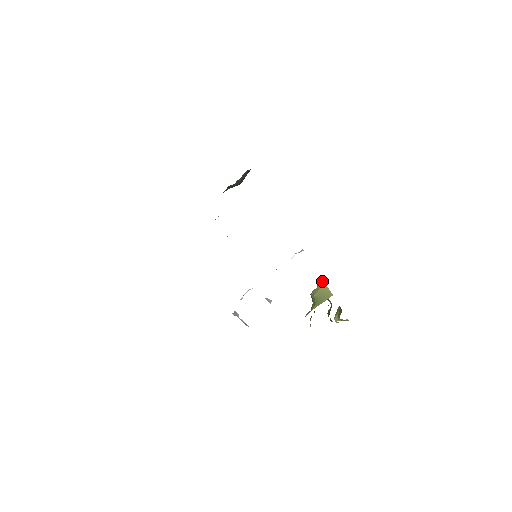
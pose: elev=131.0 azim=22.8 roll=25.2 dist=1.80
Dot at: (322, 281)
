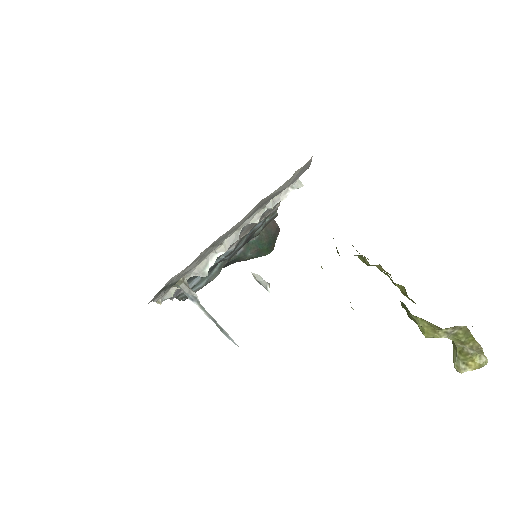
Dot at: occluded
